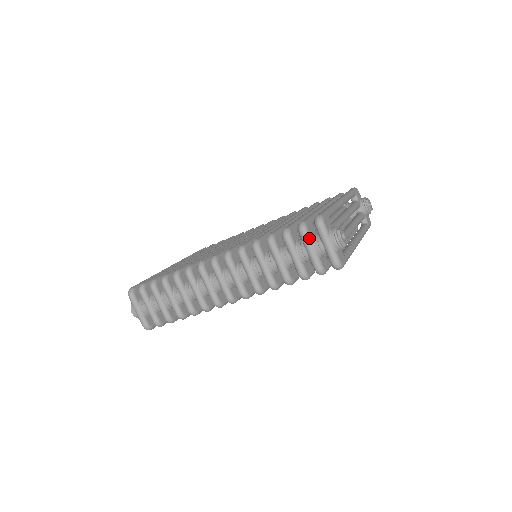
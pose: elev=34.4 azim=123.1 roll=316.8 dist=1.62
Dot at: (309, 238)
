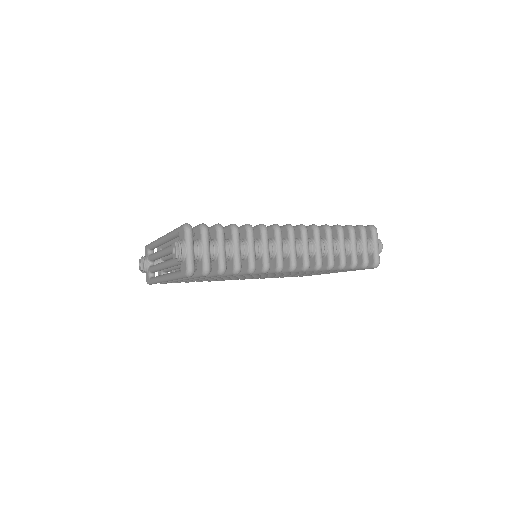
Dot at: occluded
